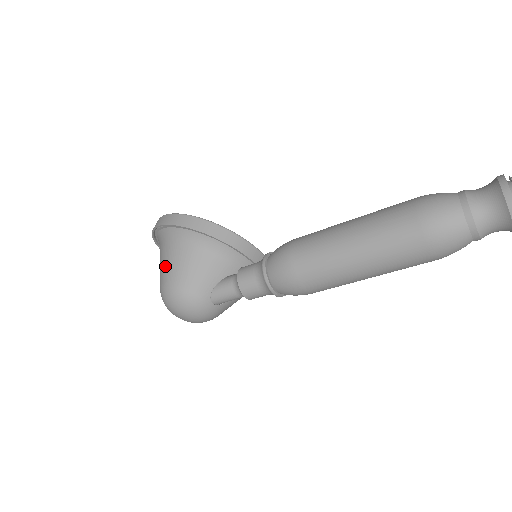
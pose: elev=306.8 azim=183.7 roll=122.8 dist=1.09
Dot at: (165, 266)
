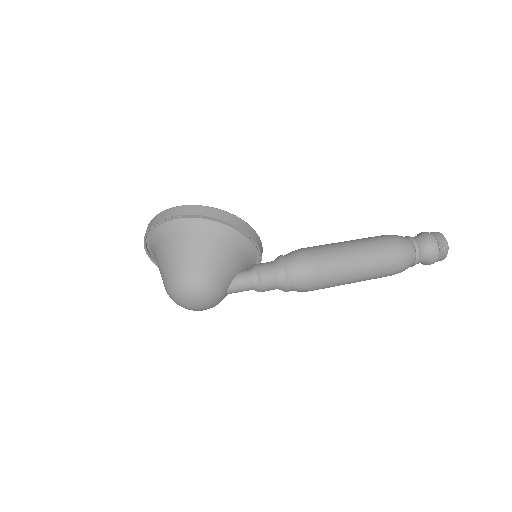
Dot at: (192, 254)
